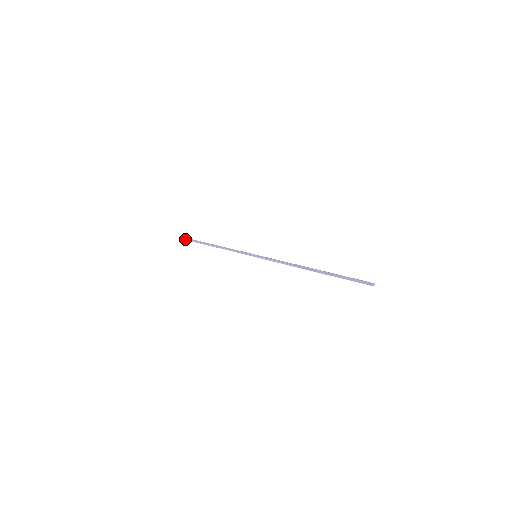
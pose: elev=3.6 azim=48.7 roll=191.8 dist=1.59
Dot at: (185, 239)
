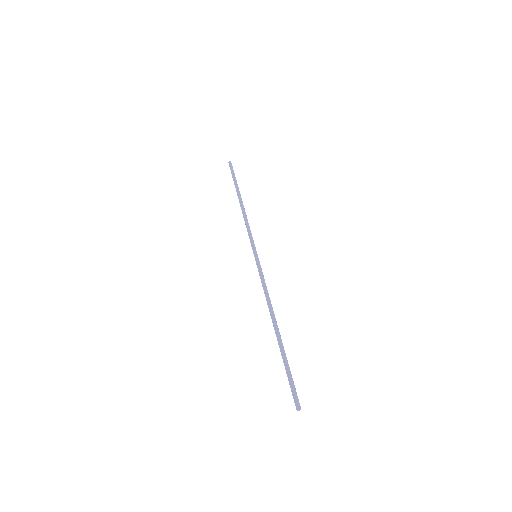
Dot at: (229, 165)
